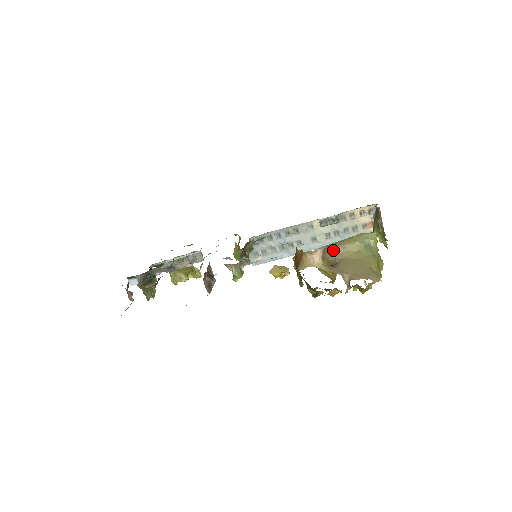
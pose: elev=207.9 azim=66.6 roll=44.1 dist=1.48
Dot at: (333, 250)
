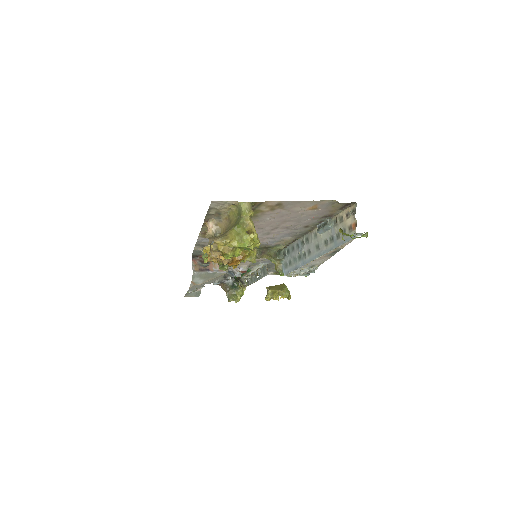
Dot at: (226, 225)
